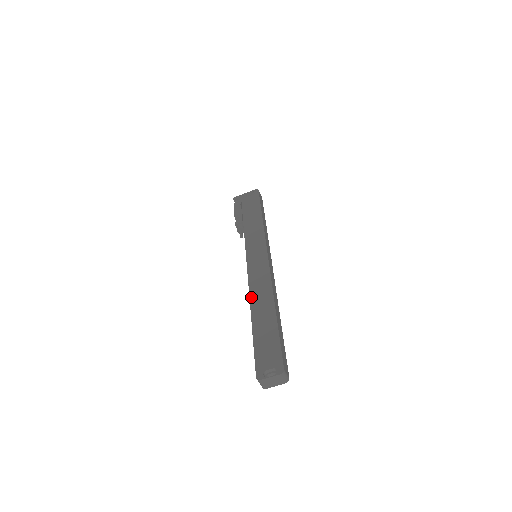
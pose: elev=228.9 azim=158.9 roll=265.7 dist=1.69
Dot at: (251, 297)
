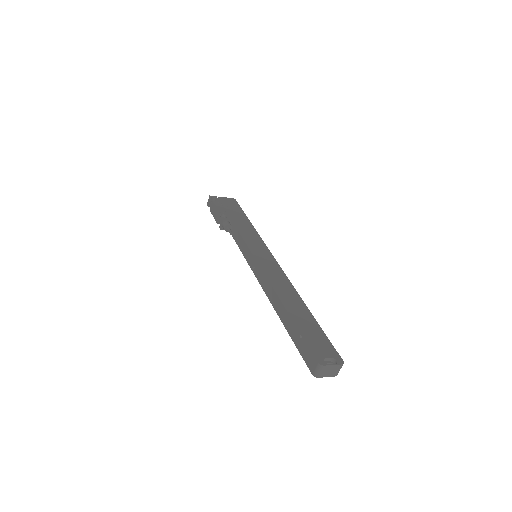
Dot at: (276, 289)
